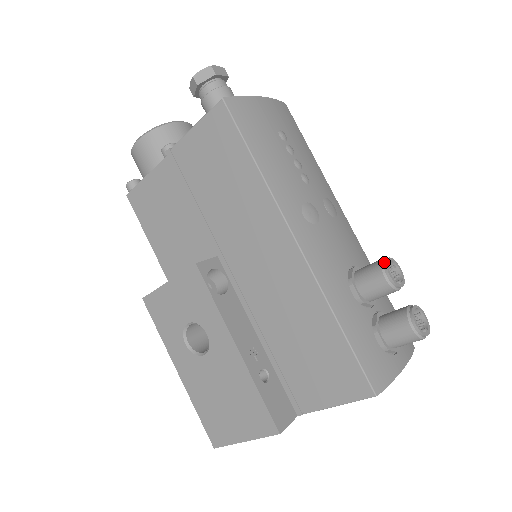
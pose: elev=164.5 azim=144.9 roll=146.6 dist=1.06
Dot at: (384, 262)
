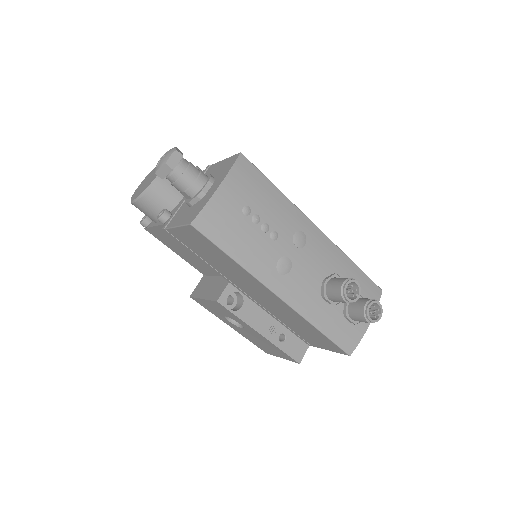
Dot at: (343, 290)
